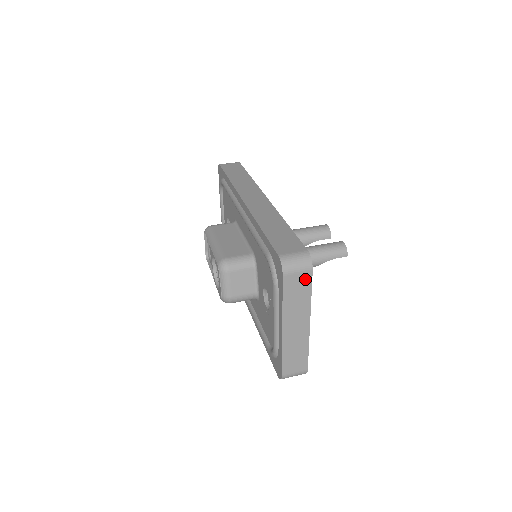
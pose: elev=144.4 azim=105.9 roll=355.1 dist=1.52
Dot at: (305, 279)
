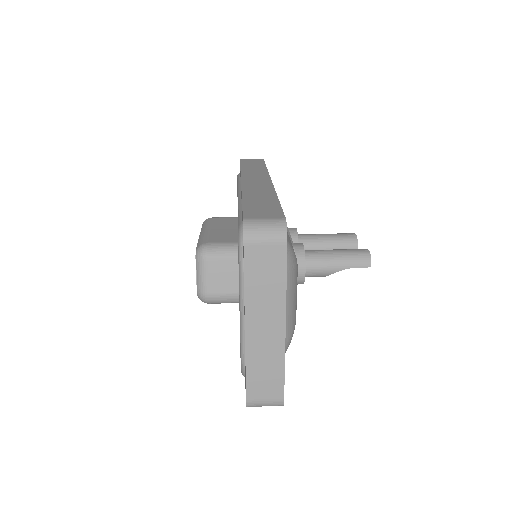
Dot at: (276, 256)
